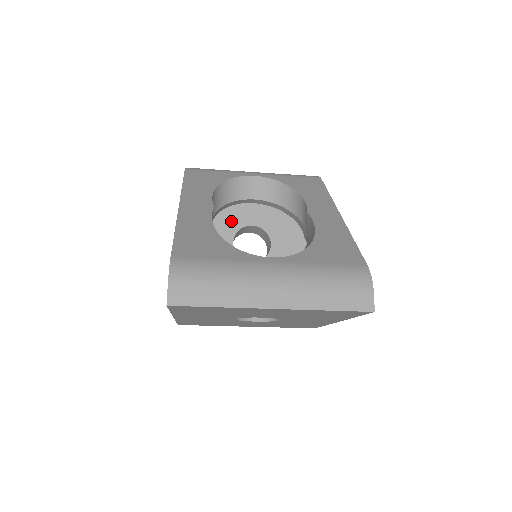
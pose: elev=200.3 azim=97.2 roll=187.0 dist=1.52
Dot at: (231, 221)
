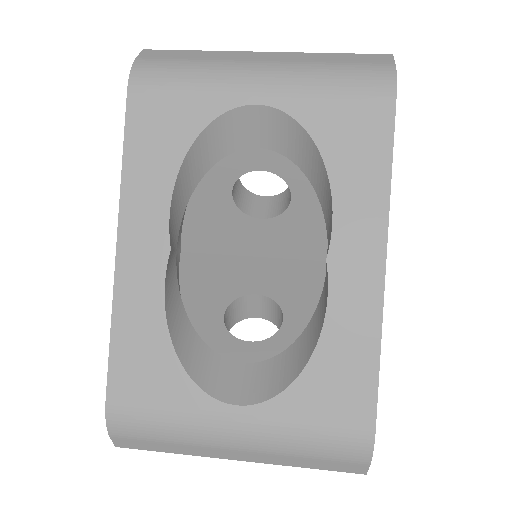
Dot at: (226, 164)
